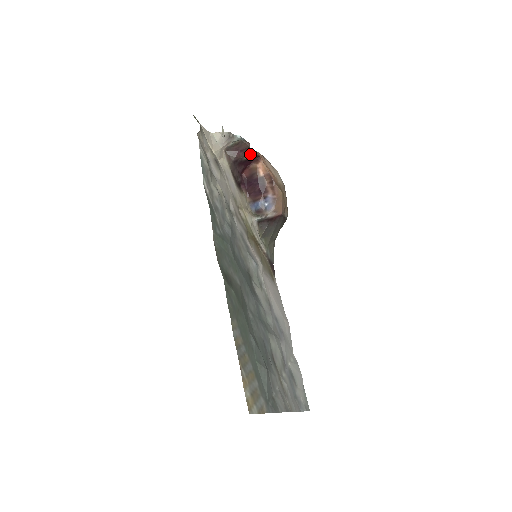
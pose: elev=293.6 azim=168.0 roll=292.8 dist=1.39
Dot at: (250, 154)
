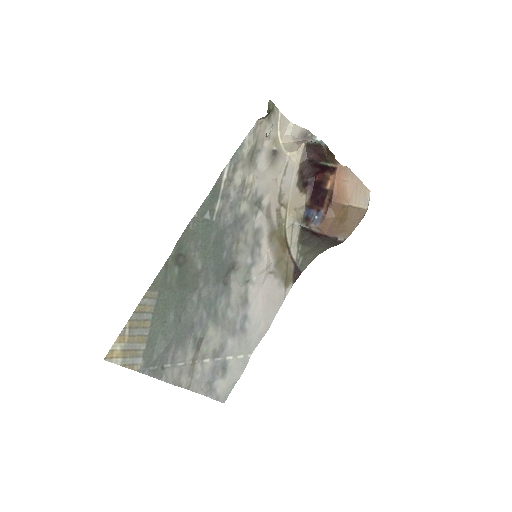
Dot at: (326, 162)
